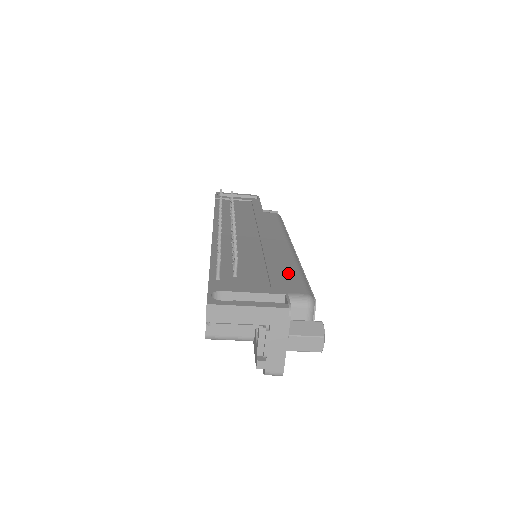
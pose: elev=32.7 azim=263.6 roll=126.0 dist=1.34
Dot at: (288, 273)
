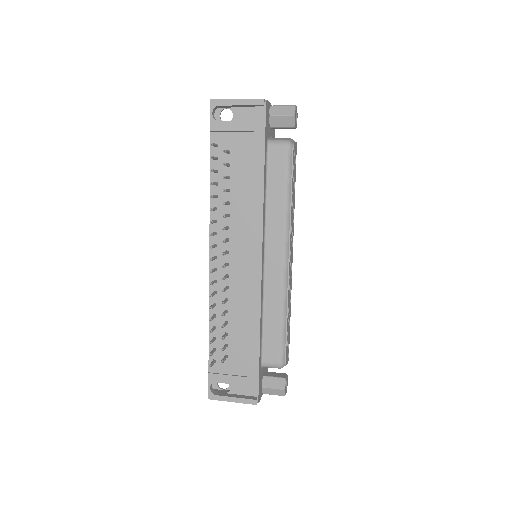
Dot at: (271, 329)
